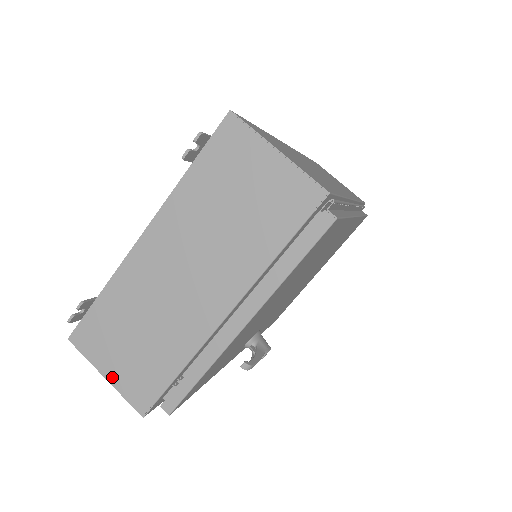
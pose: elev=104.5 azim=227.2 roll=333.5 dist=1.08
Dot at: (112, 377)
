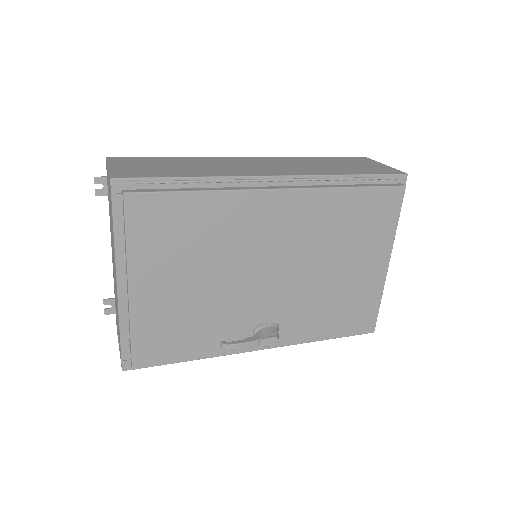
Dot at: occluded
